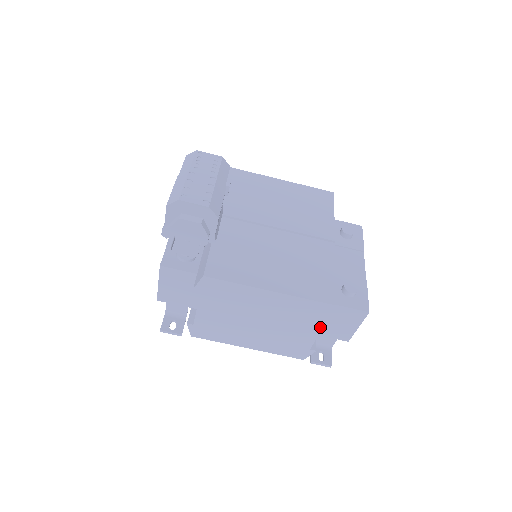
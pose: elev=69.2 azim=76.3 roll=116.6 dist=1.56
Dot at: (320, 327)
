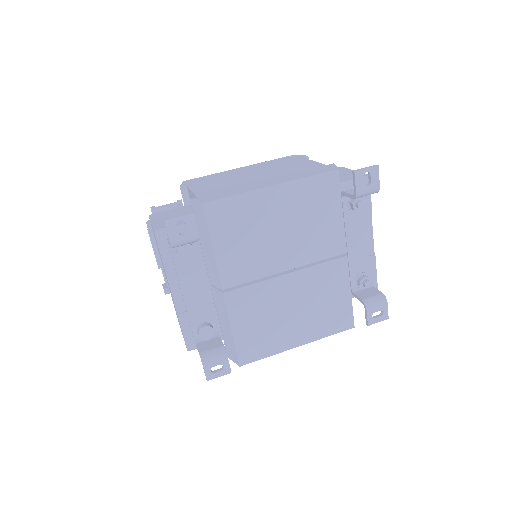
Dot at: (306, 160)
